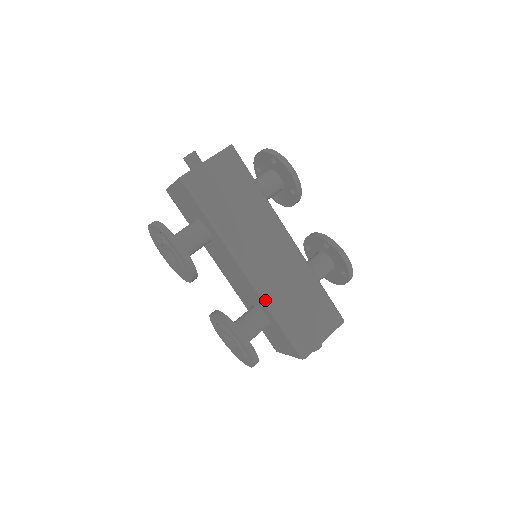
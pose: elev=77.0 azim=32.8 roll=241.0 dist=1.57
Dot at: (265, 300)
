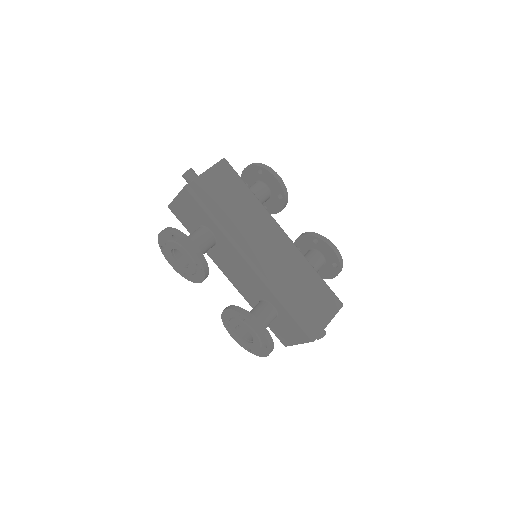
Dot at: (272, 289)
